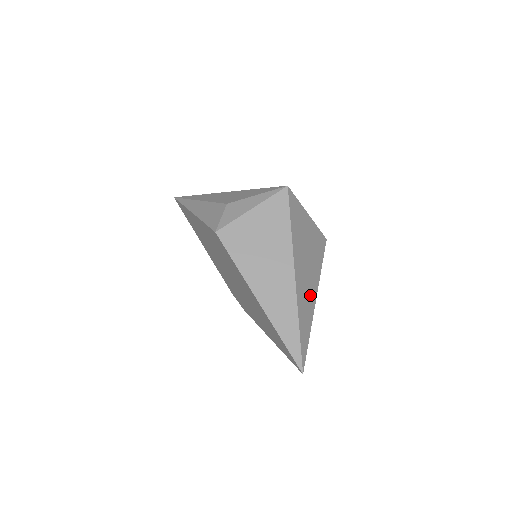
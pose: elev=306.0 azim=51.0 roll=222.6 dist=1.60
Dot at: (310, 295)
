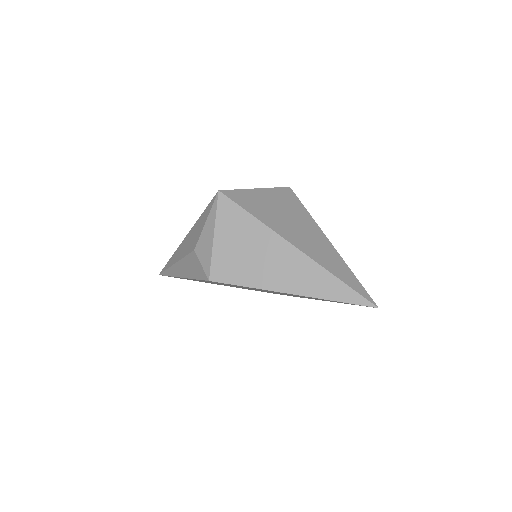
Dot at: (322, 245)
